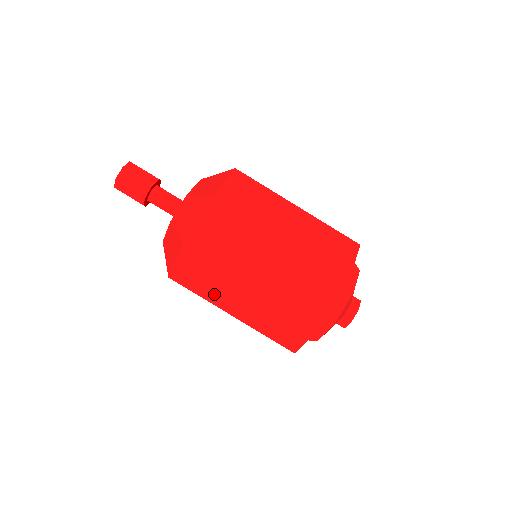
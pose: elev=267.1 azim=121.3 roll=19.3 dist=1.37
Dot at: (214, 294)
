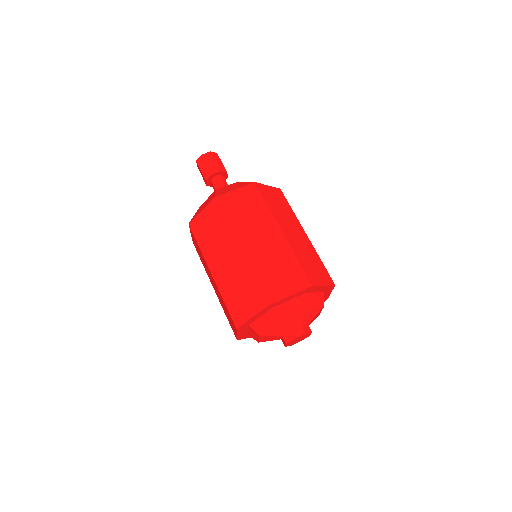
Dot at: (242, 225)
